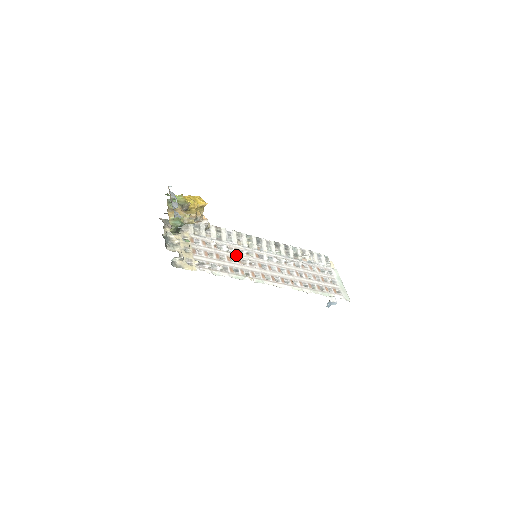
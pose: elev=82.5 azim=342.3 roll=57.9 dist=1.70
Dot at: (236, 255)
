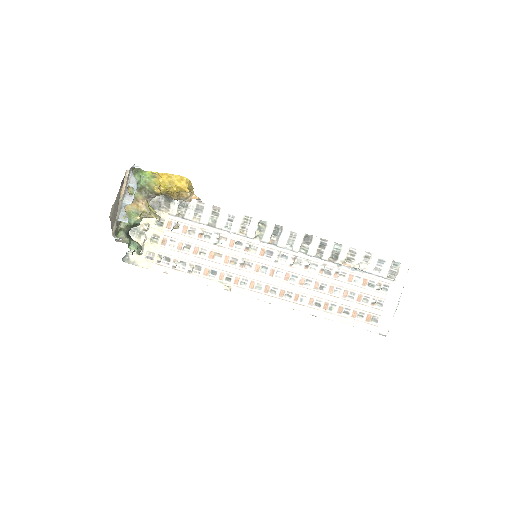
Dot at: (227, 250)
